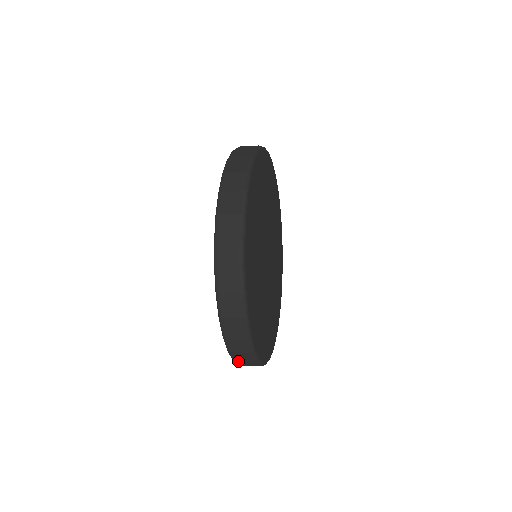
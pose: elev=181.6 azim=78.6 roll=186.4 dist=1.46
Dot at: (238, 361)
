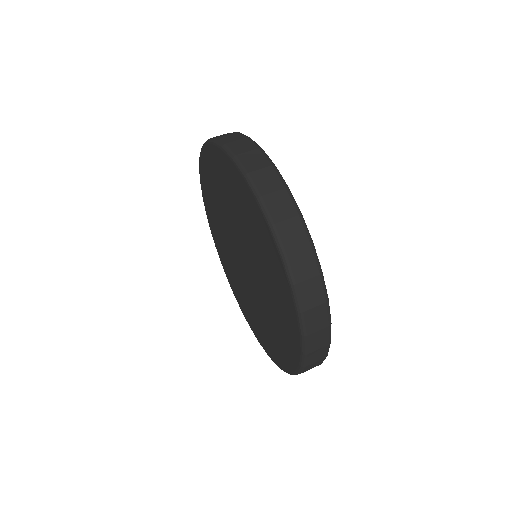
Dot at: occluded
